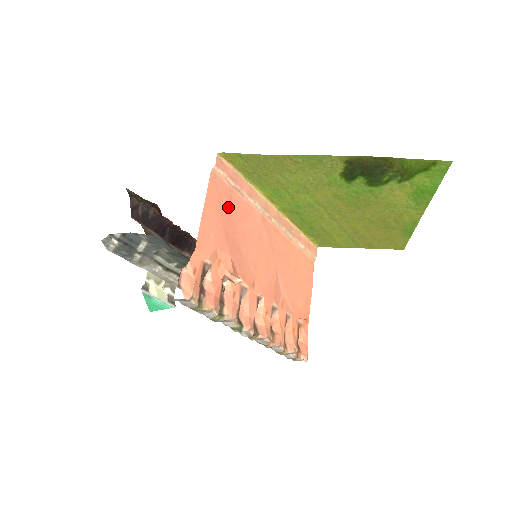
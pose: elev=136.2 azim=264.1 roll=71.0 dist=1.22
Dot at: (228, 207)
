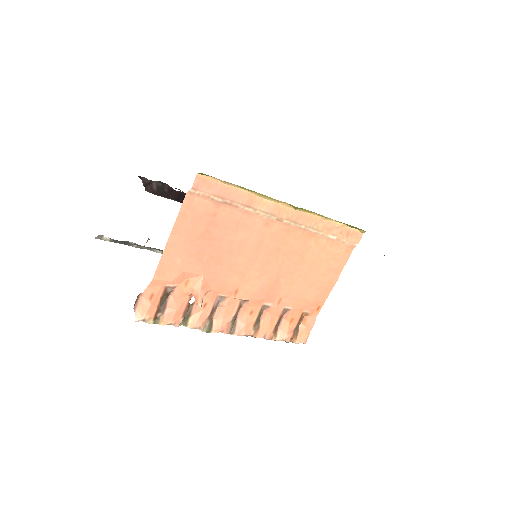
Dot at: (209, 226)
